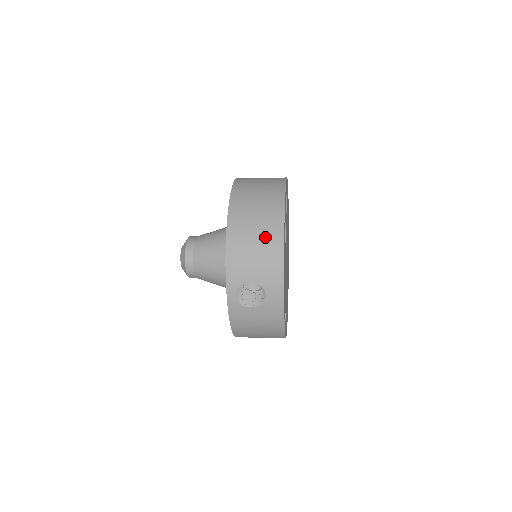
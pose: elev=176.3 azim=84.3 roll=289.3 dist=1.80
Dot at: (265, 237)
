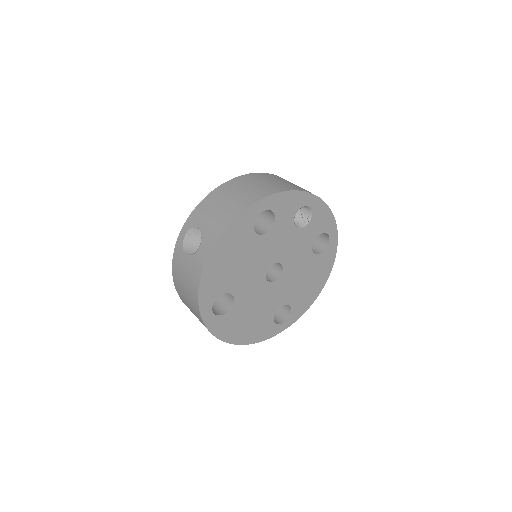
Dot at: (237, 201)
